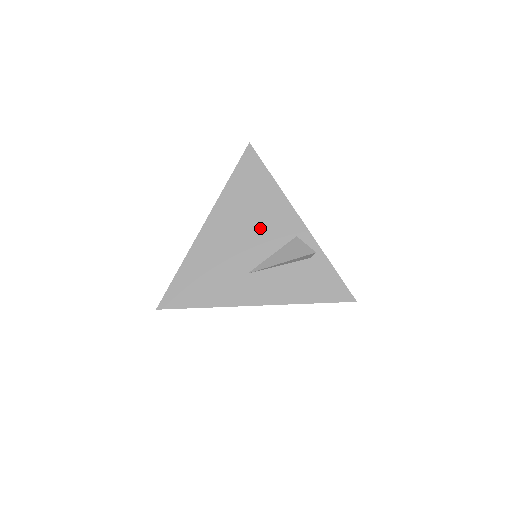
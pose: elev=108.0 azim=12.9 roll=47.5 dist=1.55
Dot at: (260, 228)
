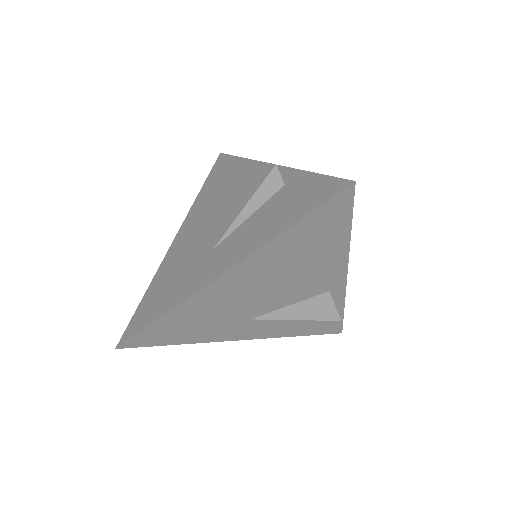
Dot at: (228, 202)
